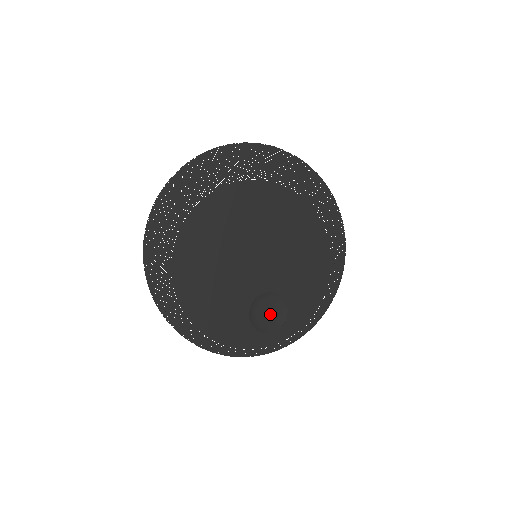
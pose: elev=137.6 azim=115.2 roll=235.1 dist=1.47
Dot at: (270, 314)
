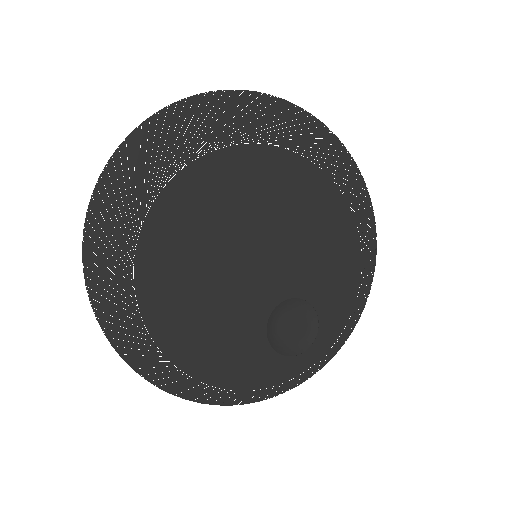
Dot at: (295, 328)
